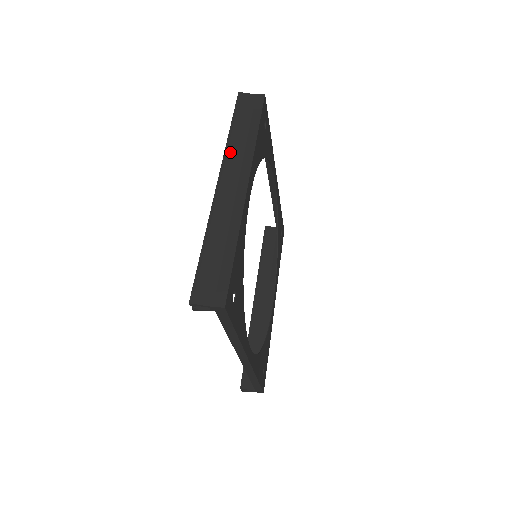
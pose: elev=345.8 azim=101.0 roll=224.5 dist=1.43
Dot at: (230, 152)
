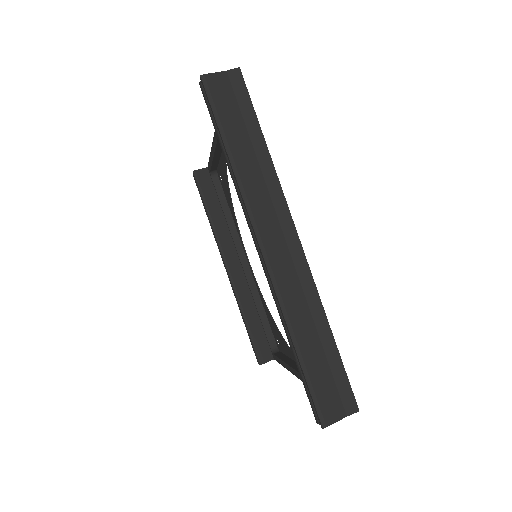
Dot at: (250, 195)
